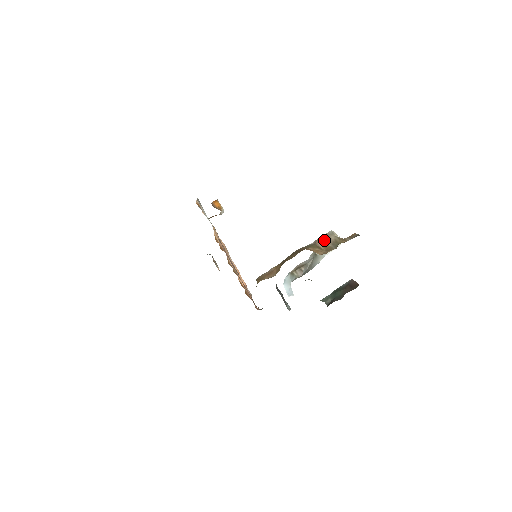
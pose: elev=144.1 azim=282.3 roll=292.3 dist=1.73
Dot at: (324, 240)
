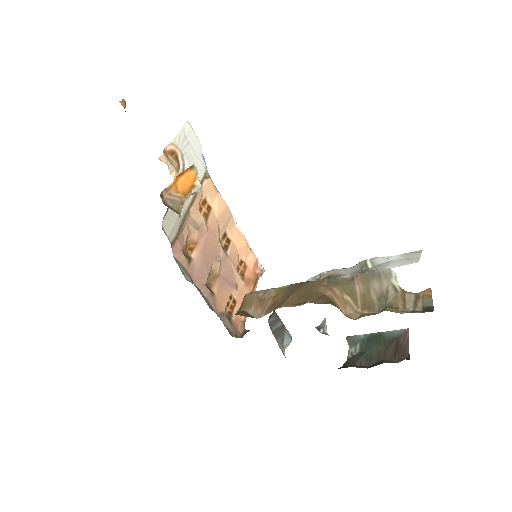
Dot at: (369, 282)
